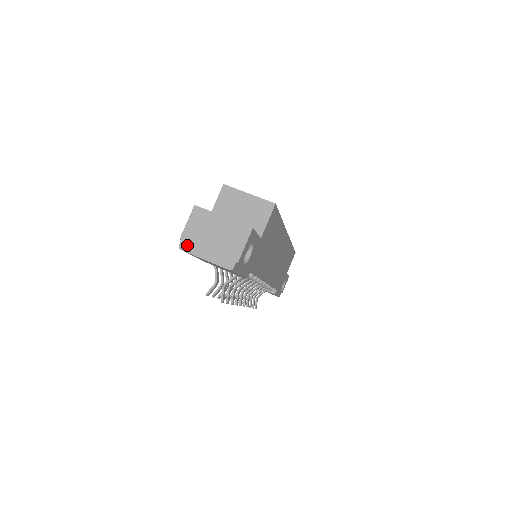
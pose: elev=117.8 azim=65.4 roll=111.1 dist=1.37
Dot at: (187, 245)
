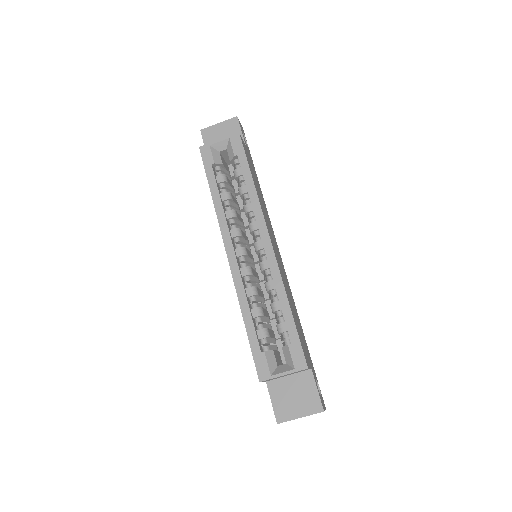
Dot at: occluded
